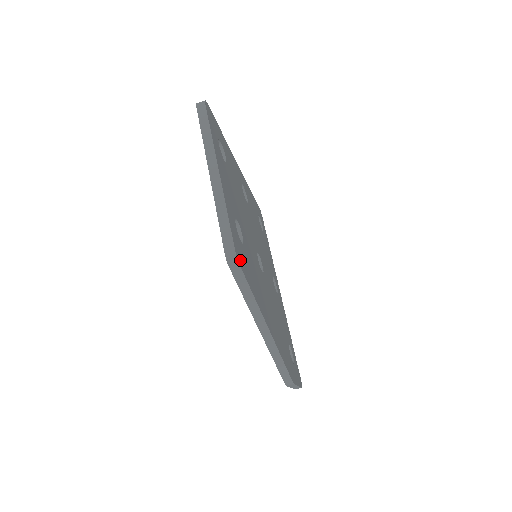
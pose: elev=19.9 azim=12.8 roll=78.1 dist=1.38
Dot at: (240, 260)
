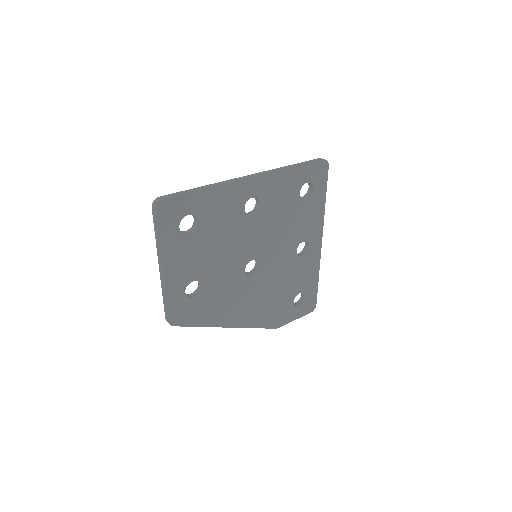
Dot at: (179, 320)
